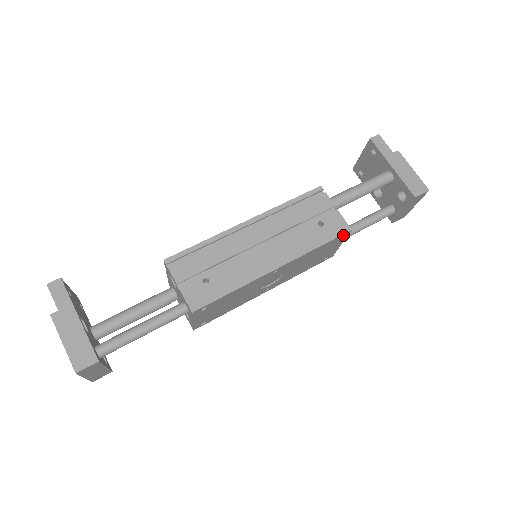
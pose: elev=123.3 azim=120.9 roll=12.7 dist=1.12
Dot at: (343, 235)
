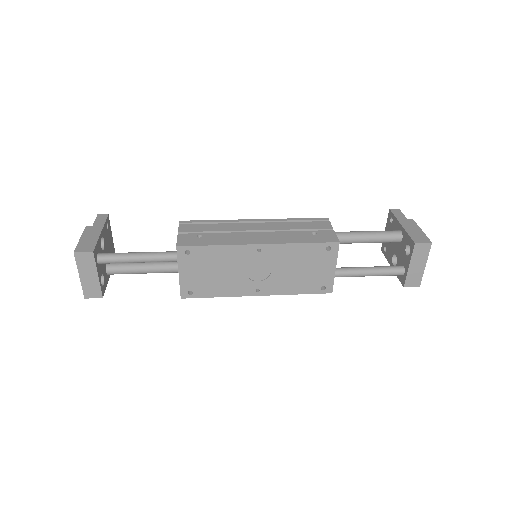
Dot at: (331, 245)
